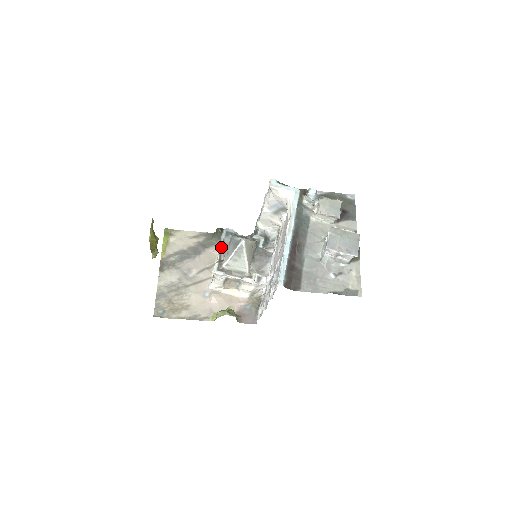
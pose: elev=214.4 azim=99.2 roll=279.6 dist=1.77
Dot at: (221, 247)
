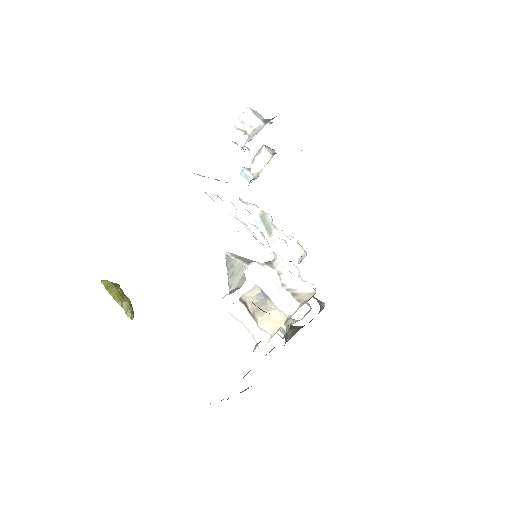
Dot at: occluded
